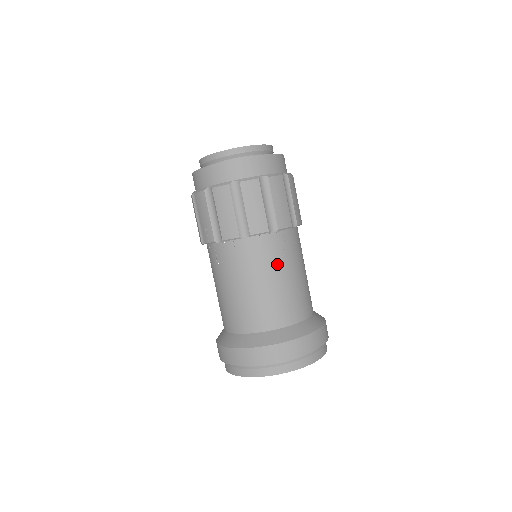
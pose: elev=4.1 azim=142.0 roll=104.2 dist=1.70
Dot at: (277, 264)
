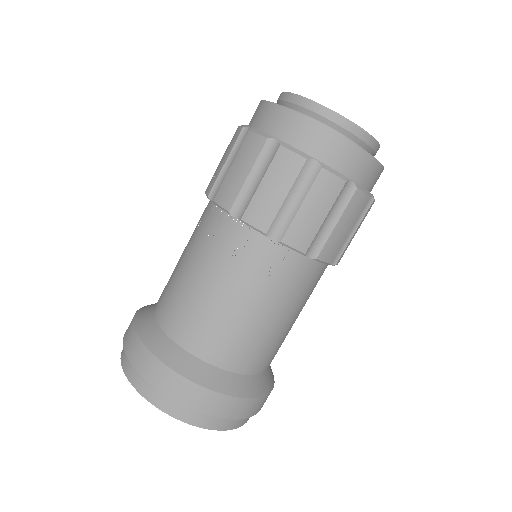
Dot at: (248, 281)
